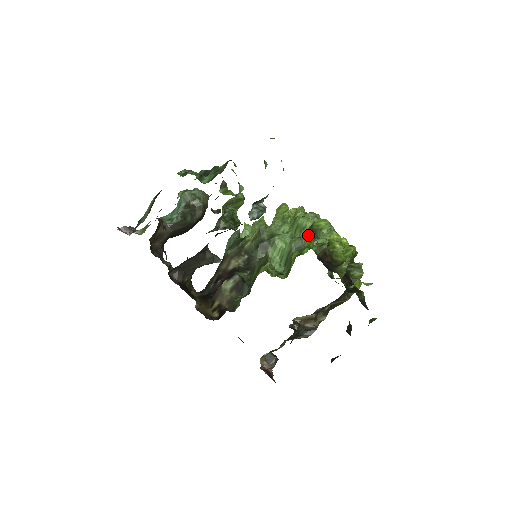
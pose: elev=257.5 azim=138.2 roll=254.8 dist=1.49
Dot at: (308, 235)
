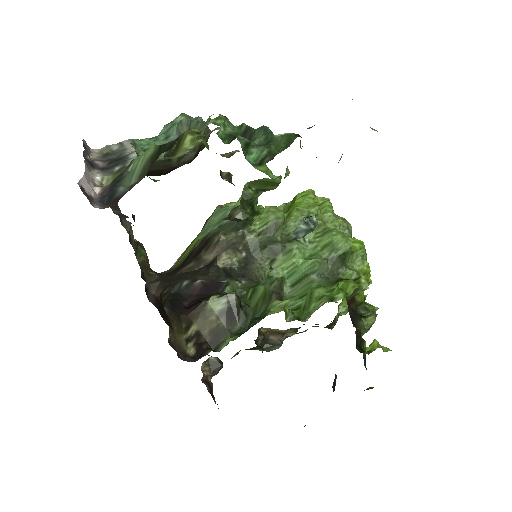
Dot at: (338, 260)
